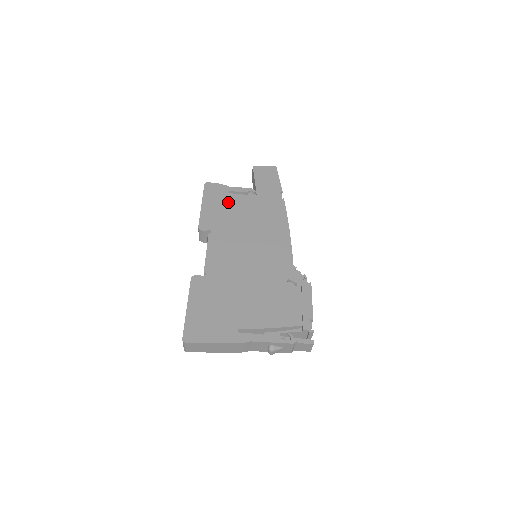
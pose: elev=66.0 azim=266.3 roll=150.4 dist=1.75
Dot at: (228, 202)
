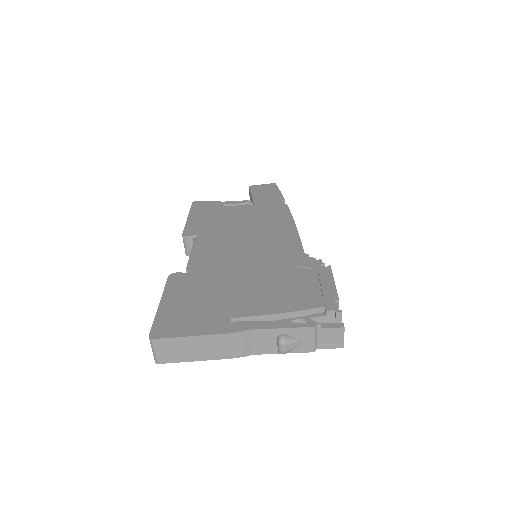
Dot at: (220, 212)
